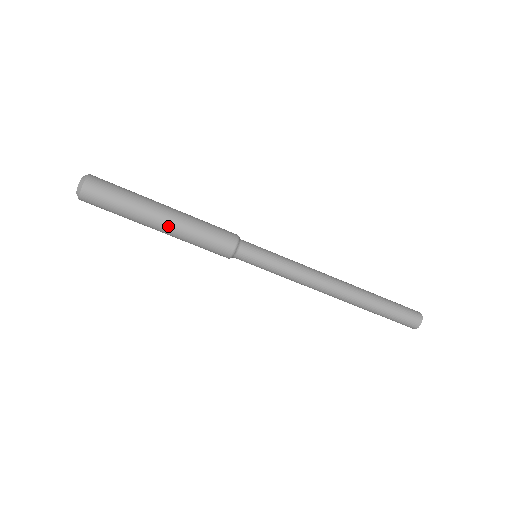
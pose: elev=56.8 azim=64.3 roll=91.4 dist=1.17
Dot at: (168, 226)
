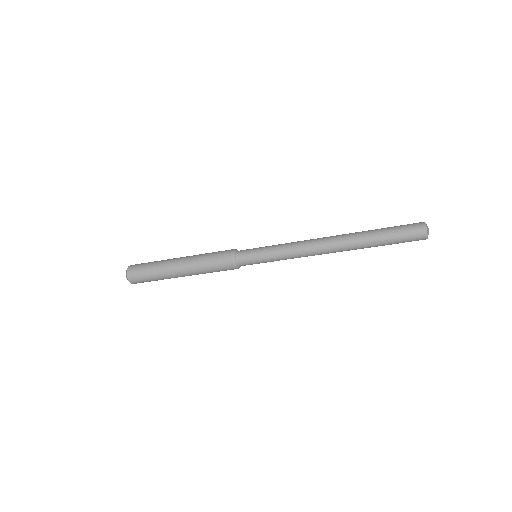
Dot at: (190, 275)
